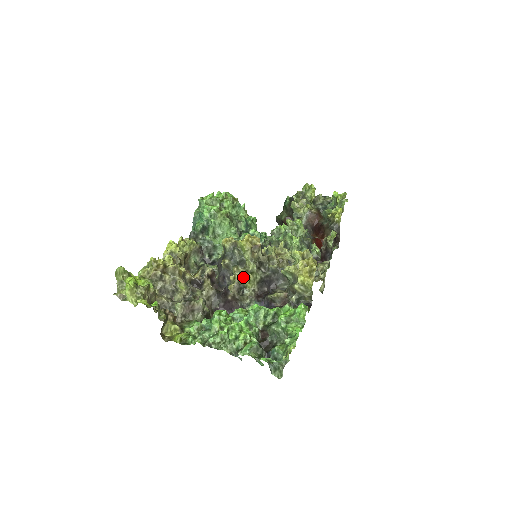
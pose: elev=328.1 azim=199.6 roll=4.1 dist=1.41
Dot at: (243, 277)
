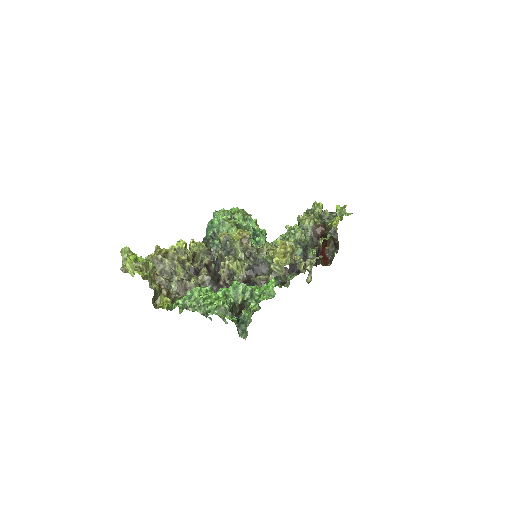
Dot at: (231, 263)
